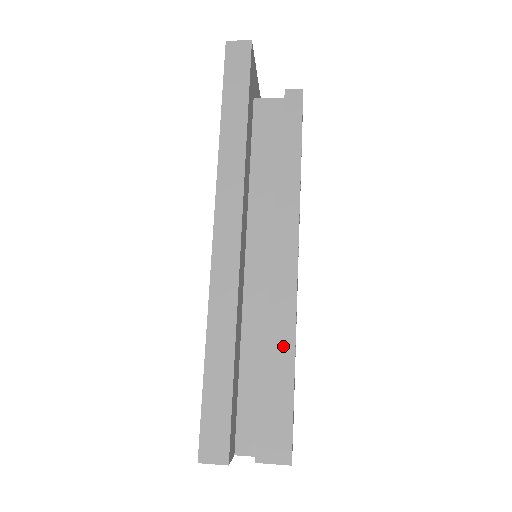
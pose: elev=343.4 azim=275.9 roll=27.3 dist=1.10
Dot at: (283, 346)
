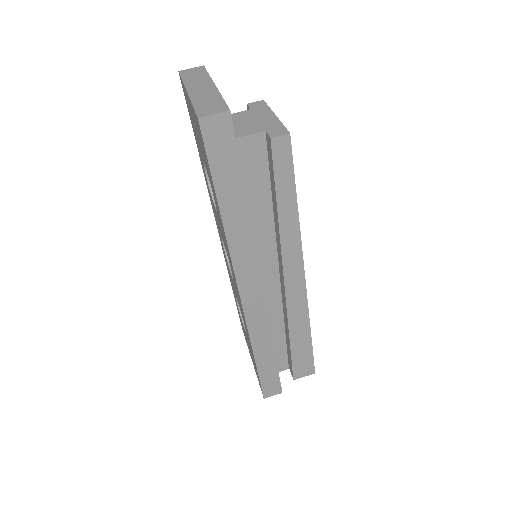
Dot at: (302, 328)
